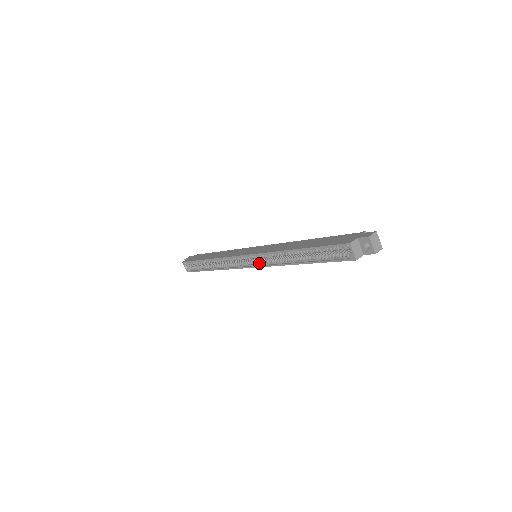
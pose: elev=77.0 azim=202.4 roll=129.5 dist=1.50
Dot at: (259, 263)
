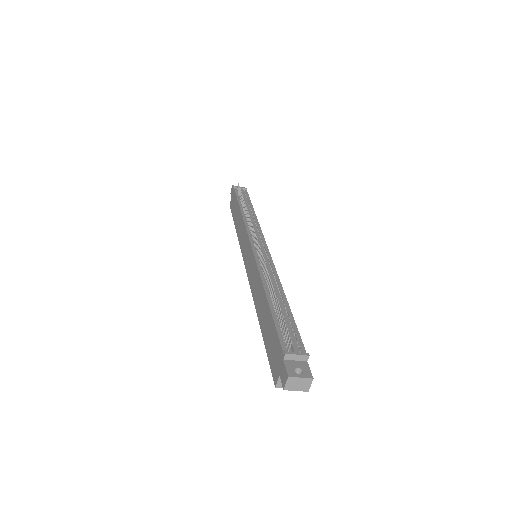
Dot at: occluded
